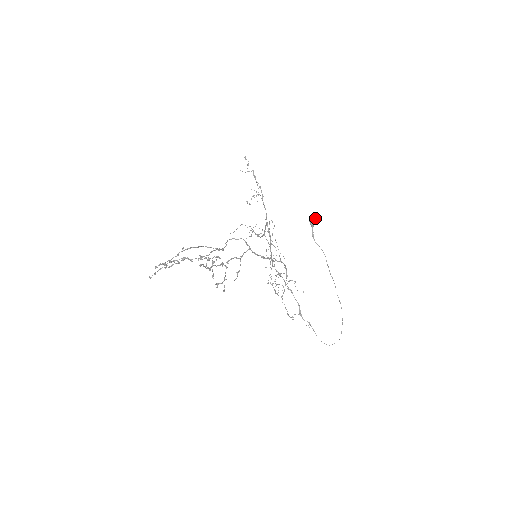
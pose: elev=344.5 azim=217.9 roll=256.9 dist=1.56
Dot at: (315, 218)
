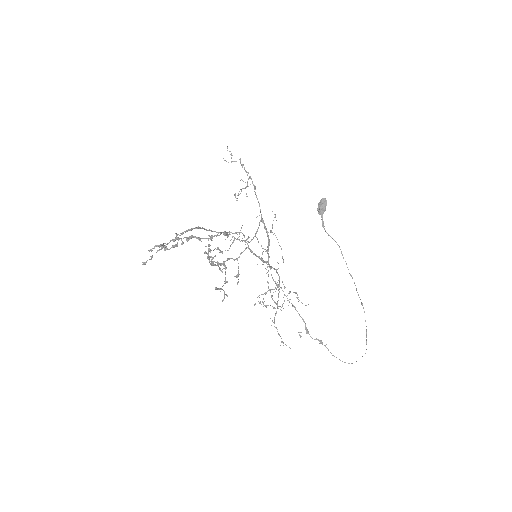
Dot at: (324, 205)
